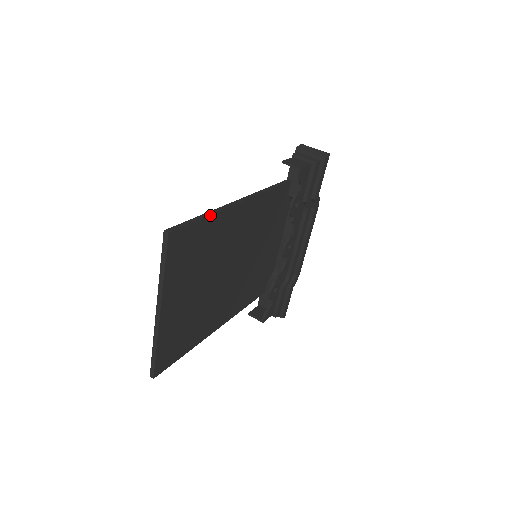
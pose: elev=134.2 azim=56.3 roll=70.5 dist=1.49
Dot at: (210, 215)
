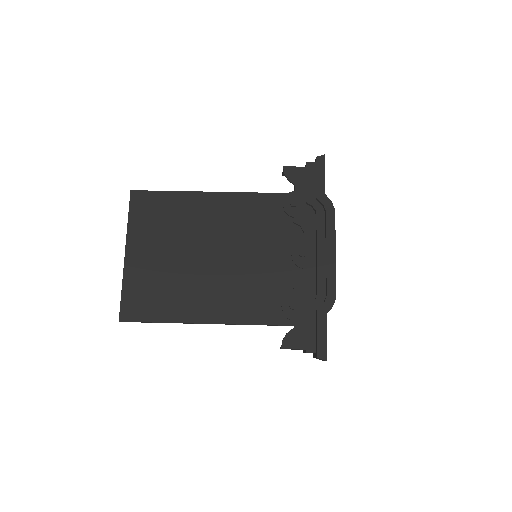
Dot at: (175, 191)
